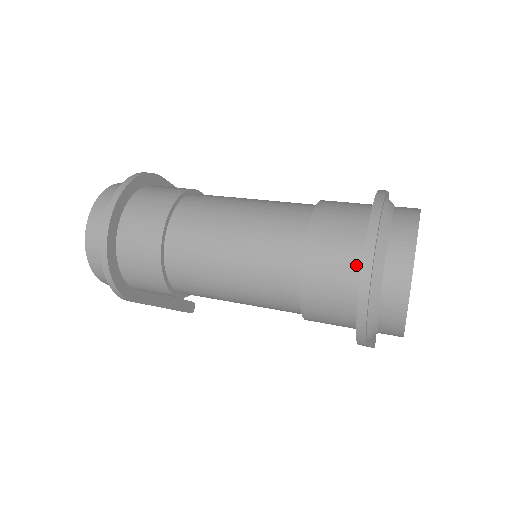
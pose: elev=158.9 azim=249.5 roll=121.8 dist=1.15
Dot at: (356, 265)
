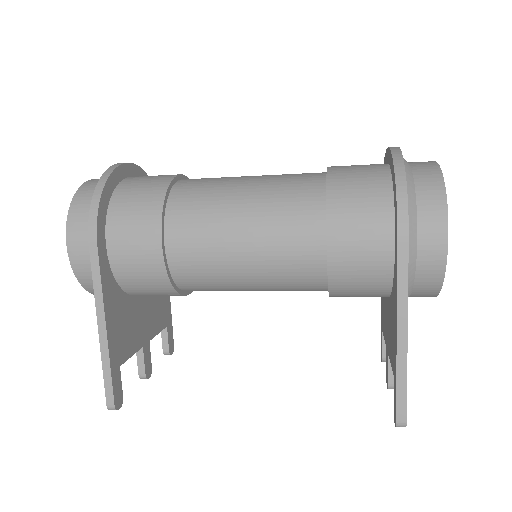
Dot at: (381, 164)
